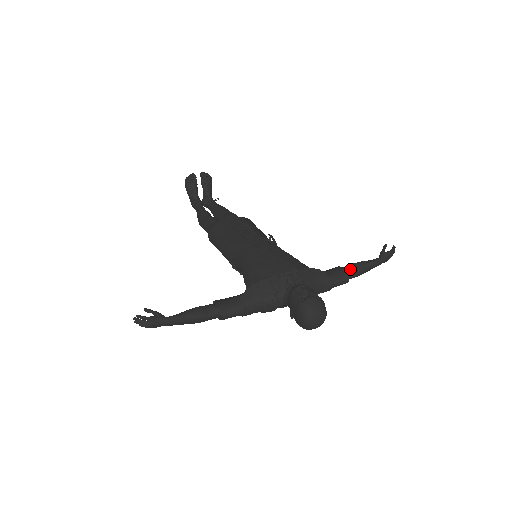
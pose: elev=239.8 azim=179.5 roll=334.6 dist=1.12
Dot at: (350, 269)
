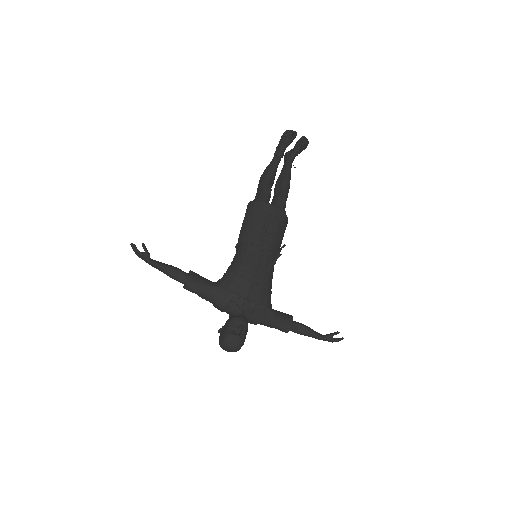
Dot at: (296, 327)
